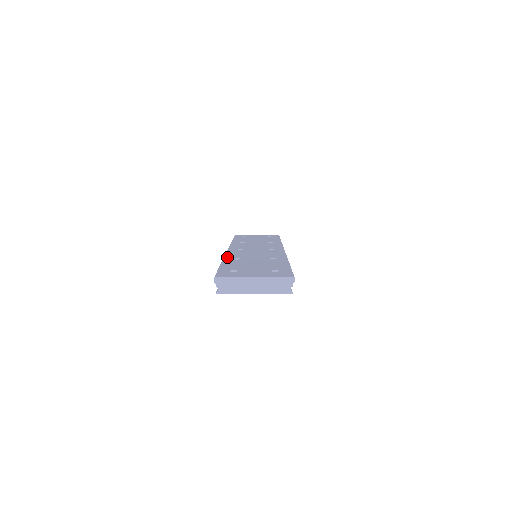
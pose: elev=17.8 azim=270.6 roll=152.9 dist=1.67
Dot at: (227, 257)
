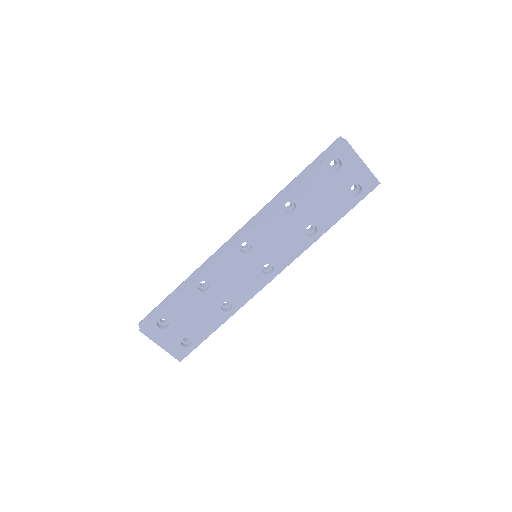
Dot at: occluded
